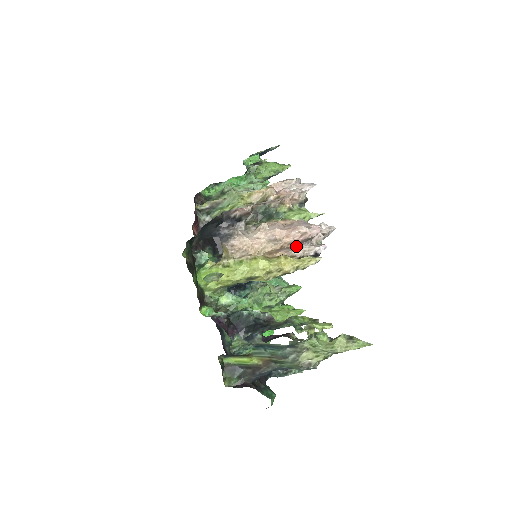
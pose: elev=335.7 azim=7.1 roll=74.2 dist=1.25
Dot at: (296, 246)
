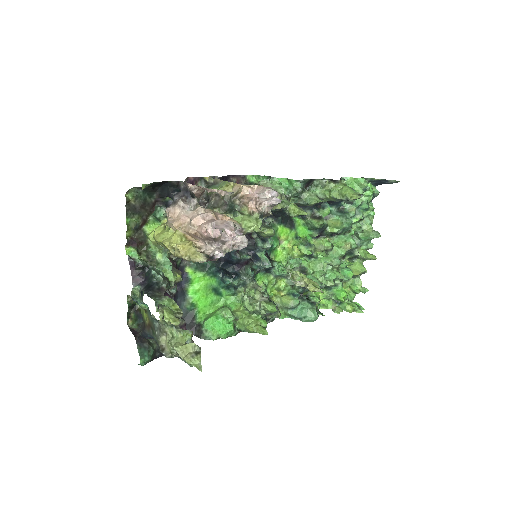
Dot at: (207, 241)
